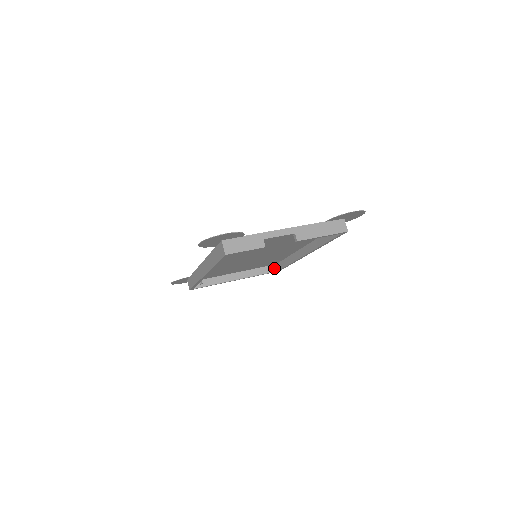
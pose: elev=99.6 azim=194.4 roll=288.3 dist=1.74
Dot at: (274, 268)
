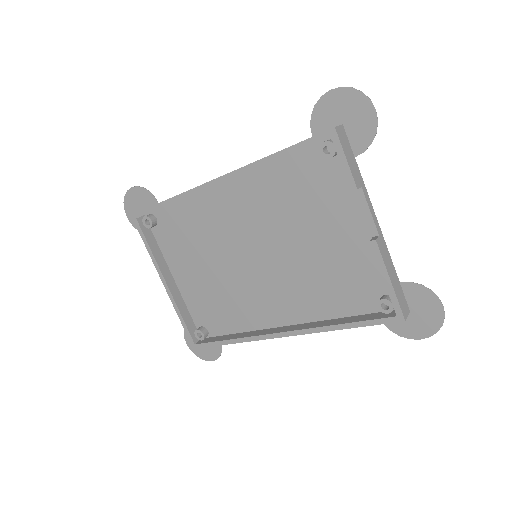
Dot at: (198, 335)
